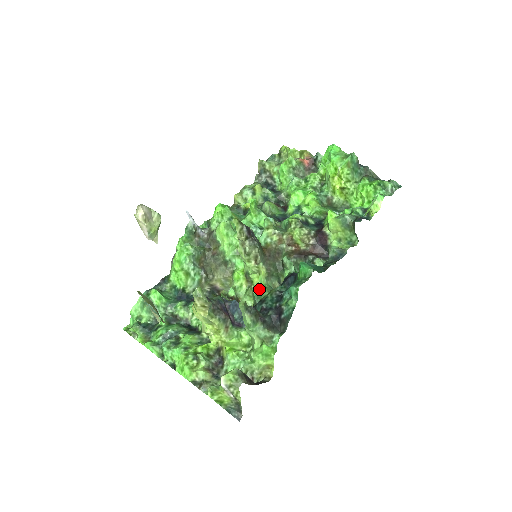
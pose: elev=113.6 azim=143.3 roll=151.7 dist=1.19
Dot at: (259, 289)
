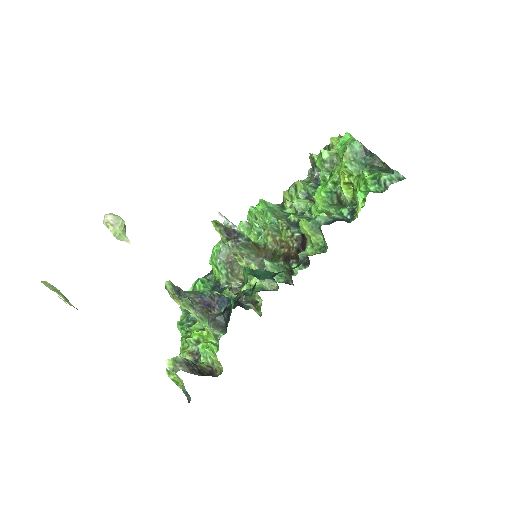
Dot at: occluded
